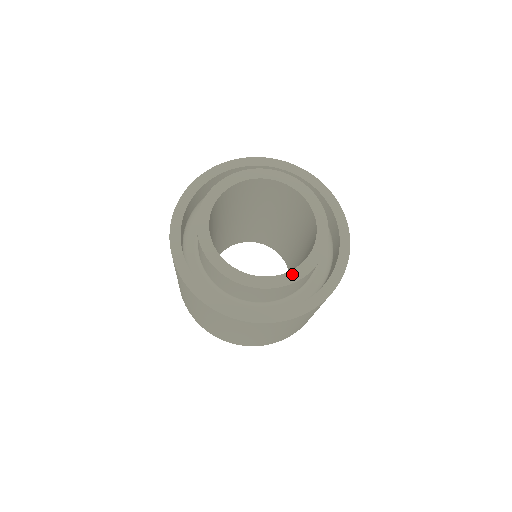
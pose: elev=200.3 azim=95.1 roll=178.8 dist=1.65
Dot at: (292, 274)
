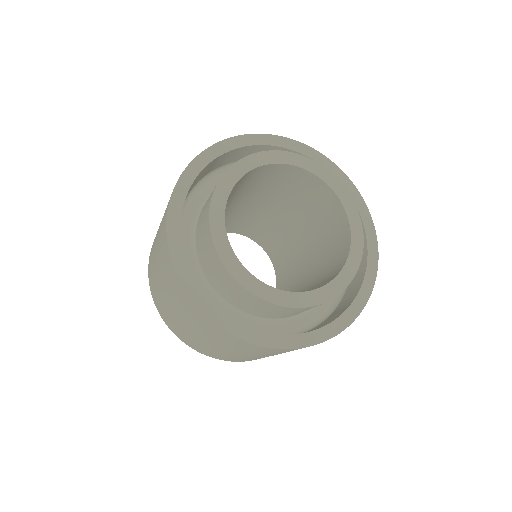
Dot at: (296, 297)
